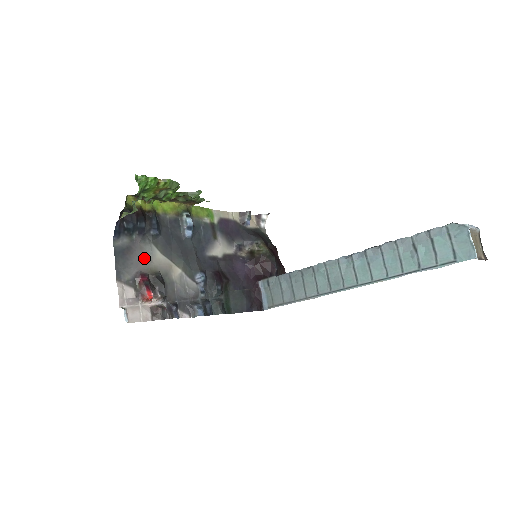
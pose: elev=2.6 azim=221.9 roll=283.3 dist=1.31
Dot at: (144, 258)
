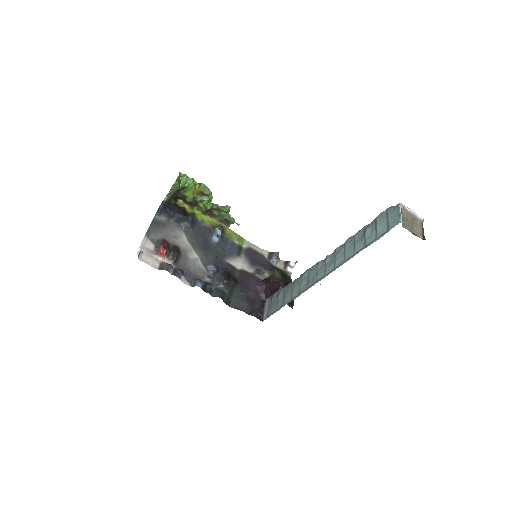
Dot at: (172, 235)
